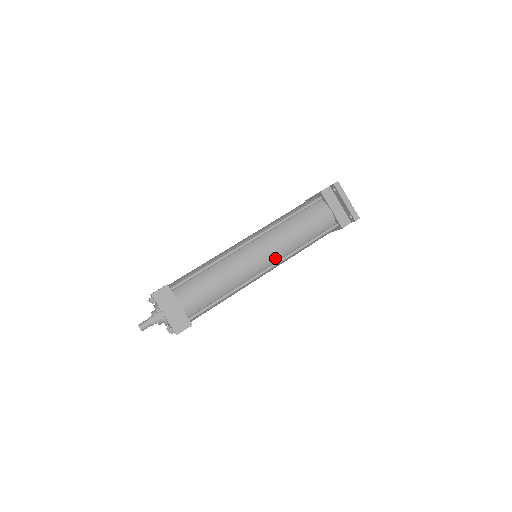
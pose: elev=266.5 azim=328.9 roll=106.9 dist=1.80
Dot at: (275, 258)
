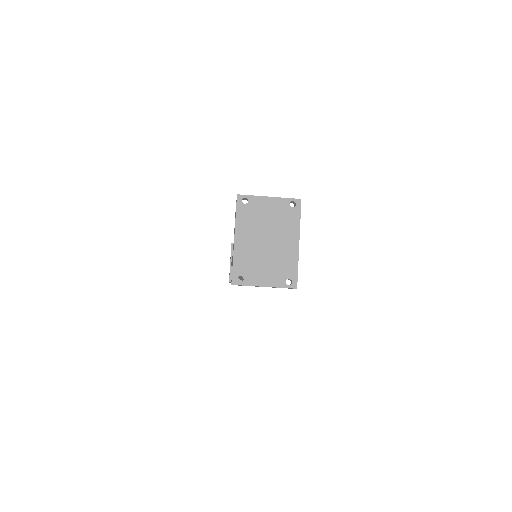
Dot at: occluded
